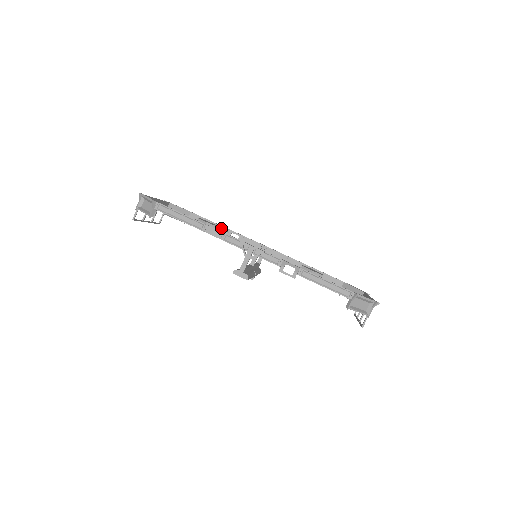
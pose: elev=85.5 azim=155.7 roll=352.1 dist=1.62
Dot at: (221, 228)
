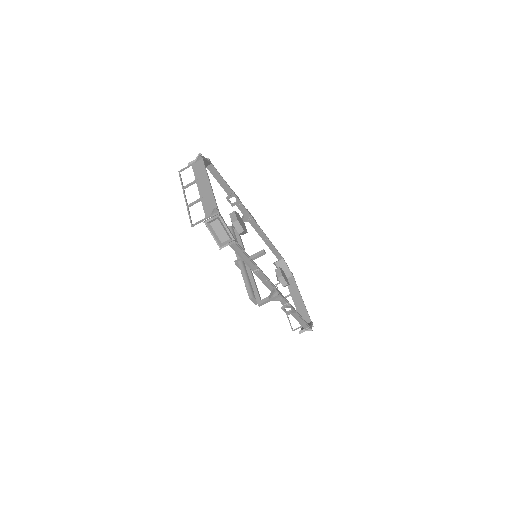
Dot at: (228, 189)
